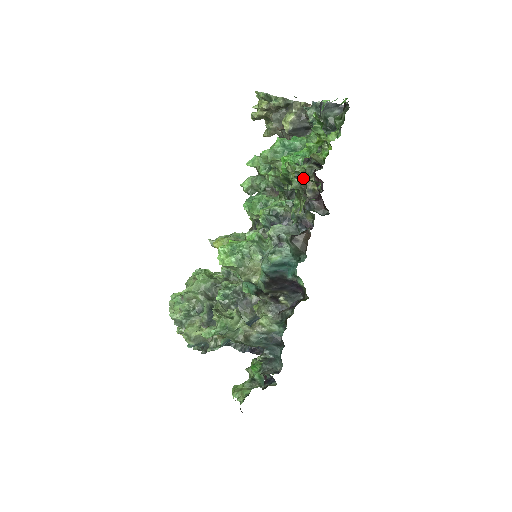
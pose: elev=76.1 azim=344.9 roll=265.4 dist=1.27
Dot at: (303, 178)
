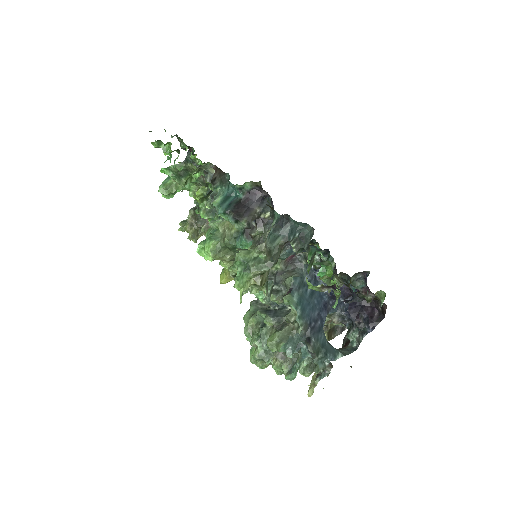
Dot at: occluded
